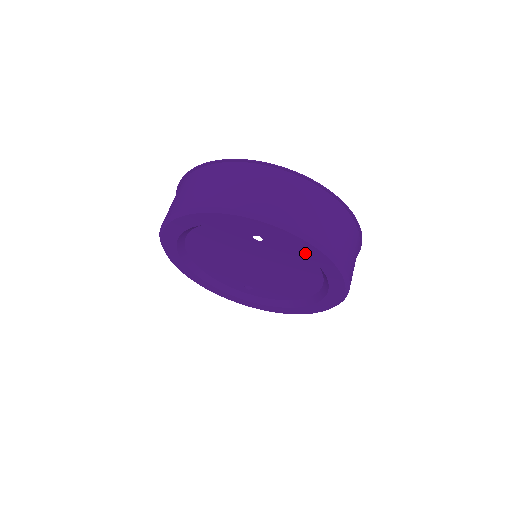
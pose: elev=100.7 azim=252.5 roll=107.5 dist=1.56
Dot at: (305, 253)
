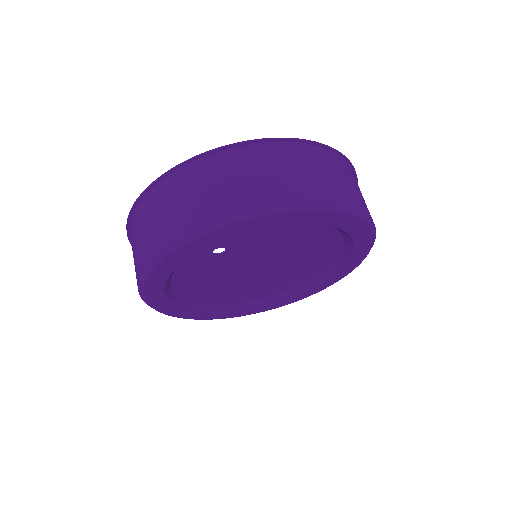
Dot at: (263, 227)
